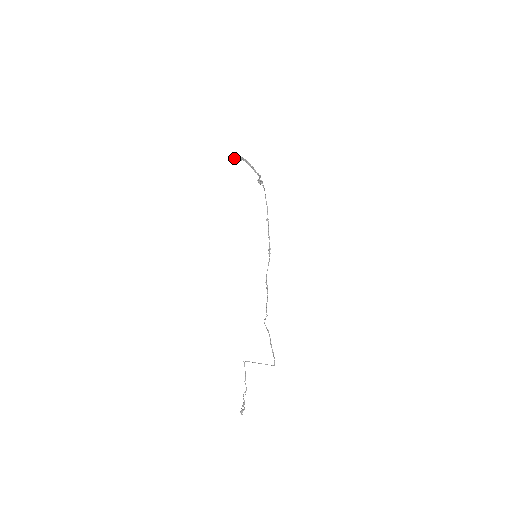
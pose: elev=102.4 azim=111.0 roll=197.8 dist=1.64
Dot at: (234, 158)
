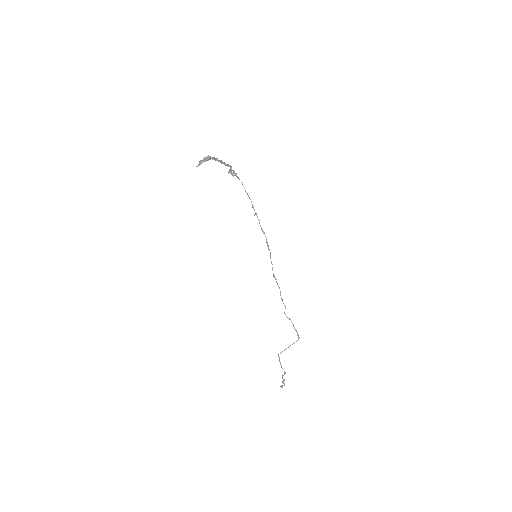
Dot at: (201, 163)
